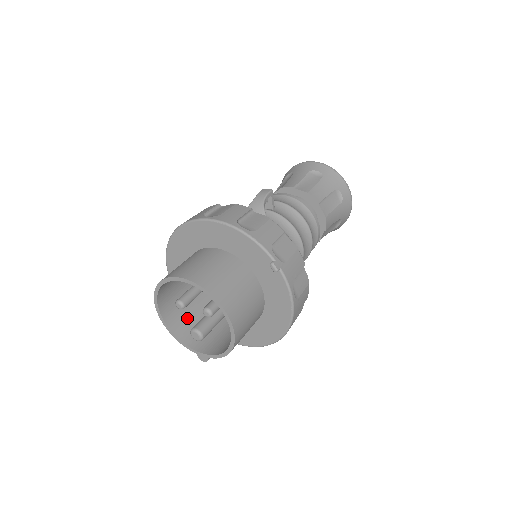
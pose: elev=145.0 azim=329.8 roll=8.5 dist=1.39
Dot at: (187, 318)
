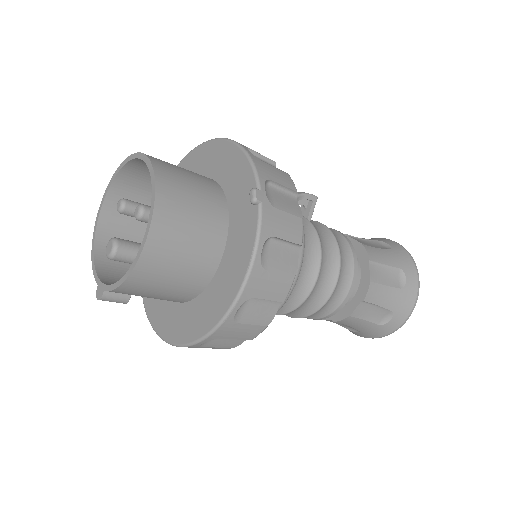
Dot at: occluded
